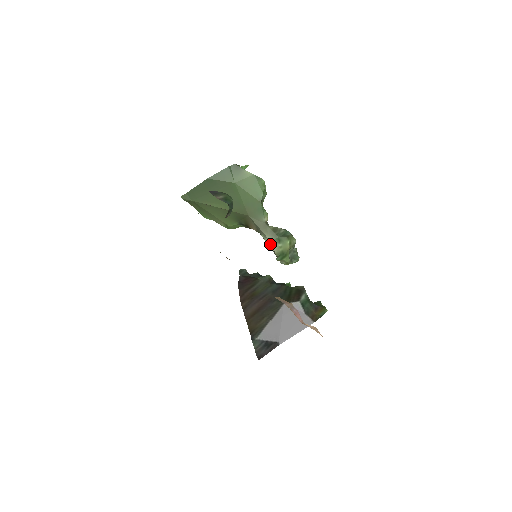
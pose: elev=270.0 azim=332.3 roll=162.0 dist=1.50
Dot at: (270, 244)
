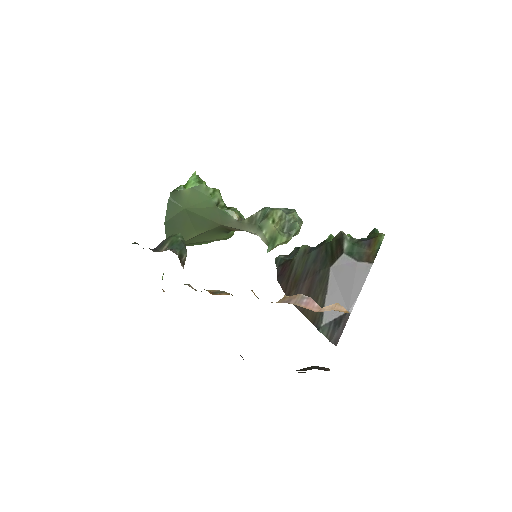
Dot at: occluded
